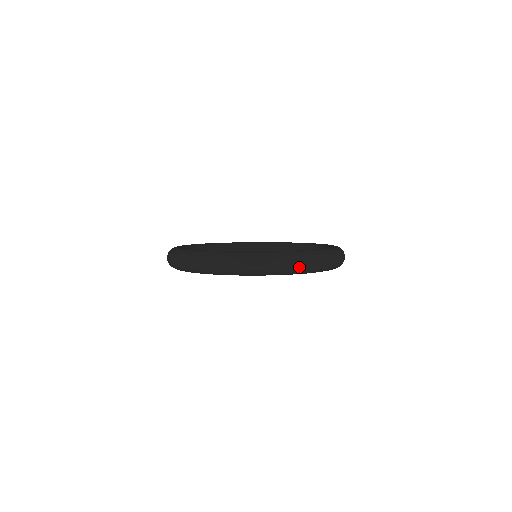
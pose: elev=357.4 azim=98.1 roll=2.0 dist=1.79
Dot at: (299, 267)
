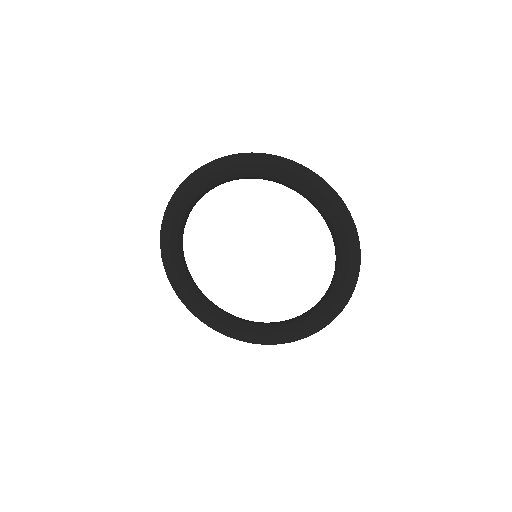
Dot at: (259, 155)
